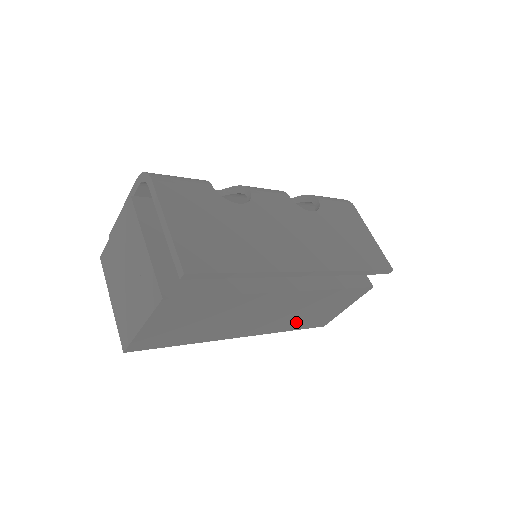
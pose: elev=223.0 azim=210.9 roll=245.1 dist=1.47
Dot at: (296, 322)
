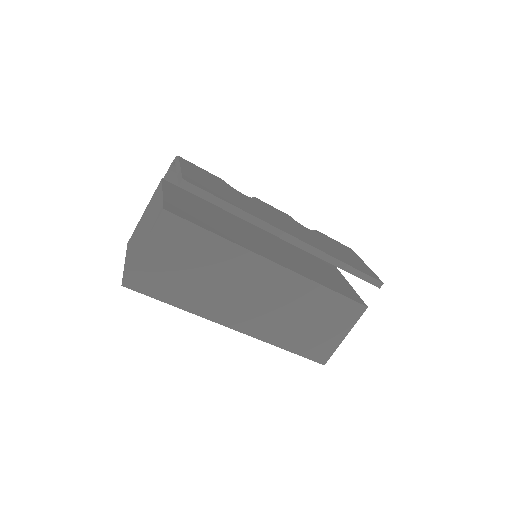
Dot at: (291, 334)
